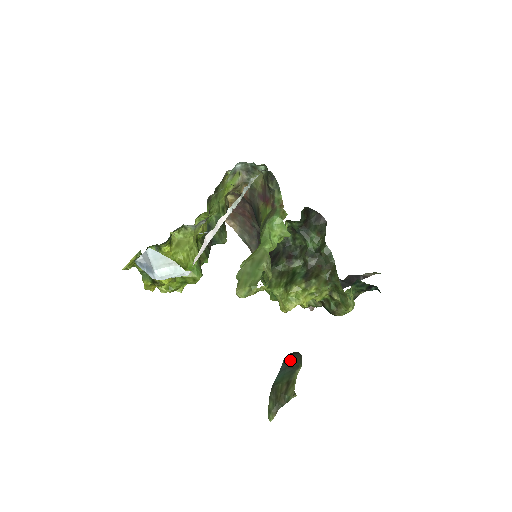
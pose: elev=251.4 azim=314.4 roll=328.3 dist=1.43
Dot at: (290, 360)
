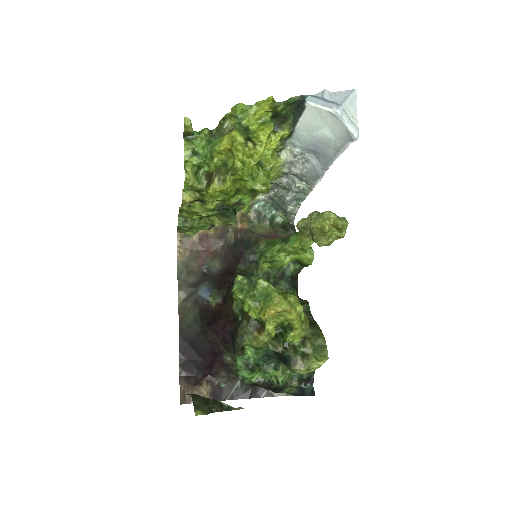
Dot at: occluded
